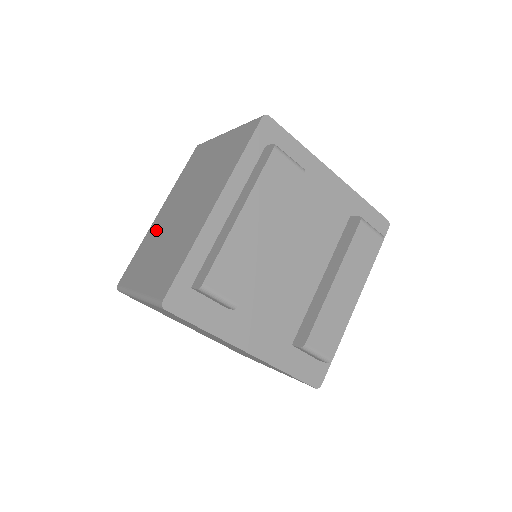
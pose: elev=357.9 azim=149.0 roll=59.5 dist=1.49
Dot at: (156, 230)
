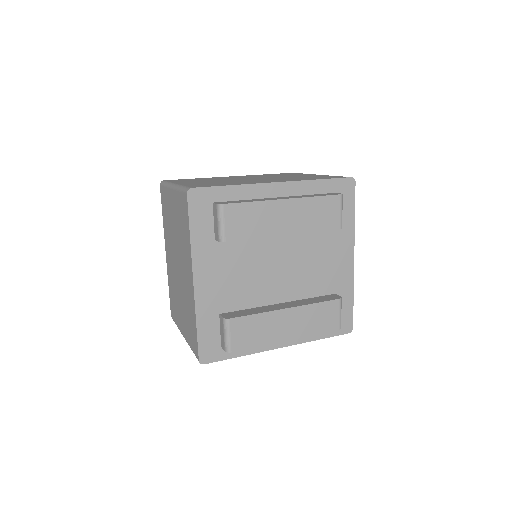
Dot at: (221, 178)
